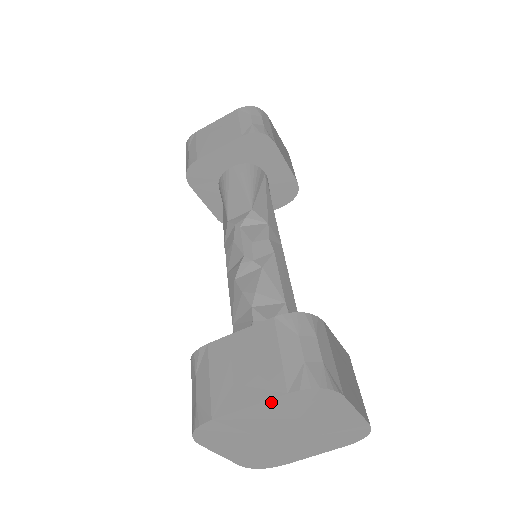
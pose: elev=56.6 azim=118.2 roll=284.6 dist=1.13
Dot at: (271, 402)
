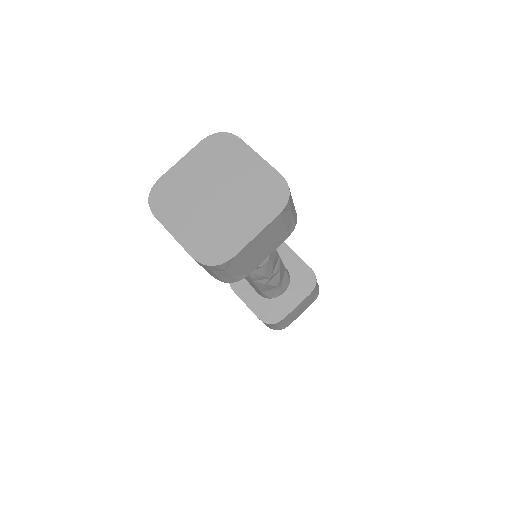
Dot at: (193, 152)
